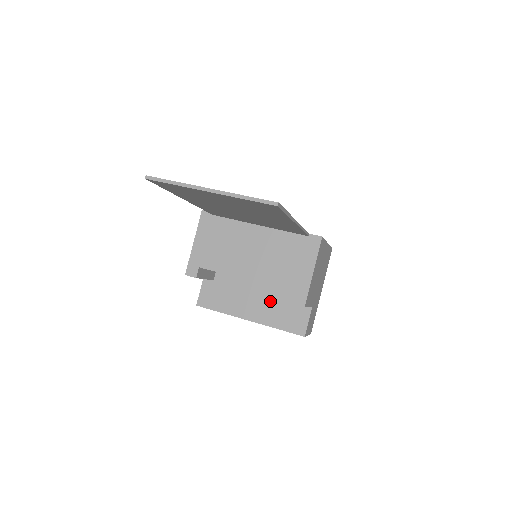
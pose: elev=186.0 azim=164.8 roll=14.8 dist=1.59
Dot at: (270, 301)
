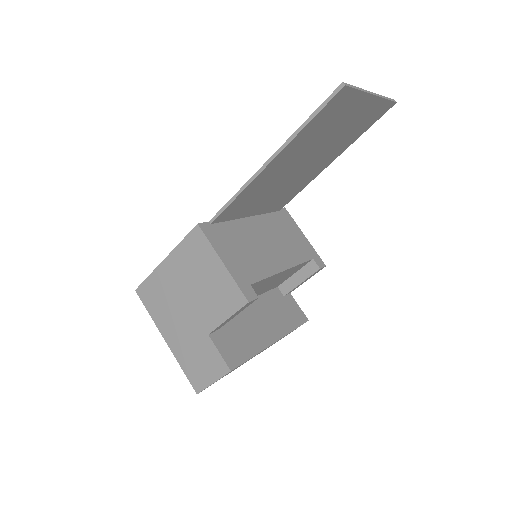
Dot at: (269, 311)
